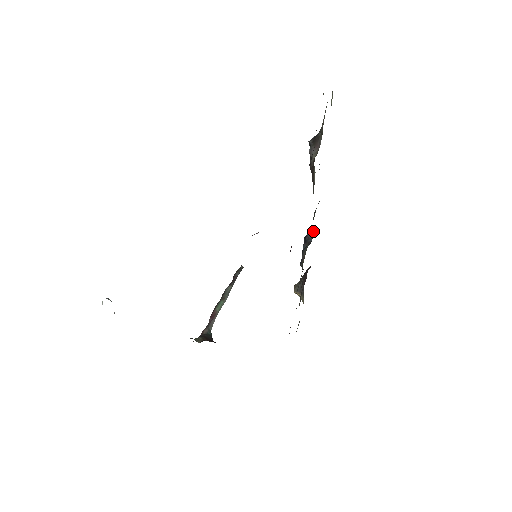
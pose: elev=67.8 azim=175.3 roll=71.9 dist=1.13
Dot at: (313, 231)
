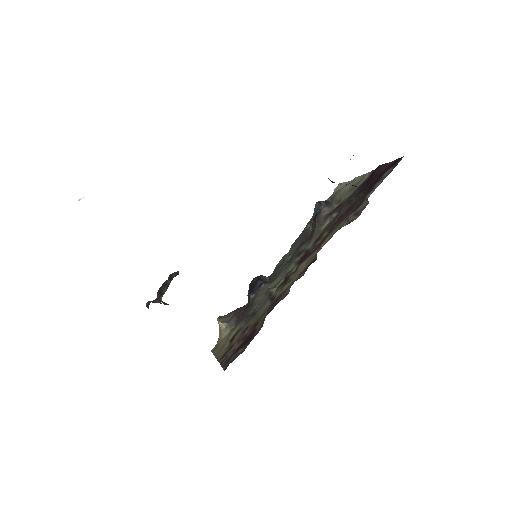
Dot at: occluded
